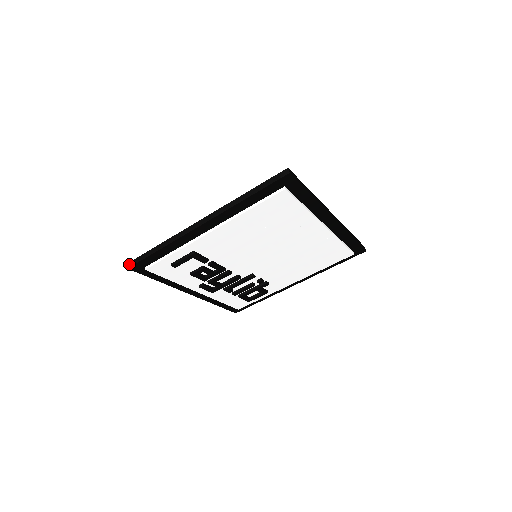
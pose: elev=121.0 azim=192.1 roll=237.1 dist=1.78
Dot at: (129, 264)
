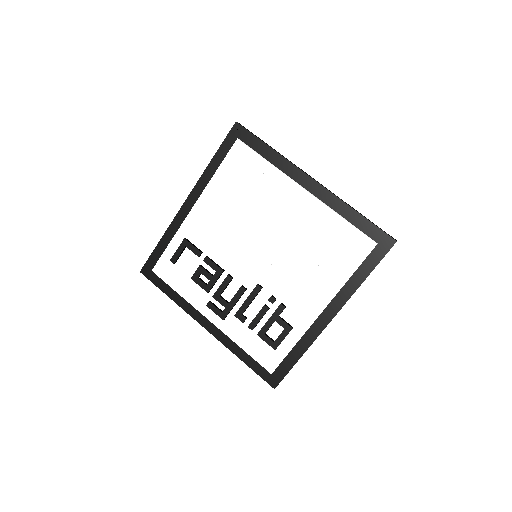
Dot at: (143, 269)
